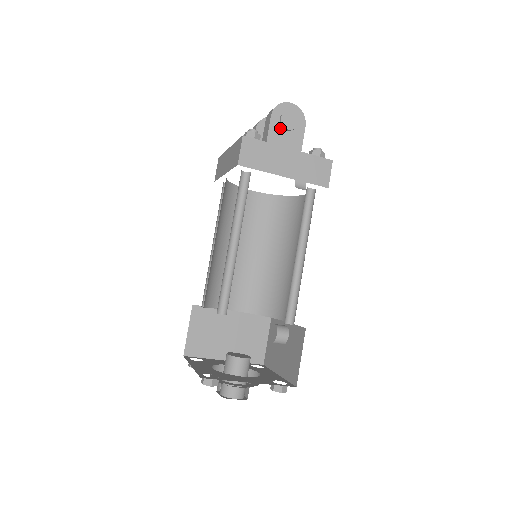
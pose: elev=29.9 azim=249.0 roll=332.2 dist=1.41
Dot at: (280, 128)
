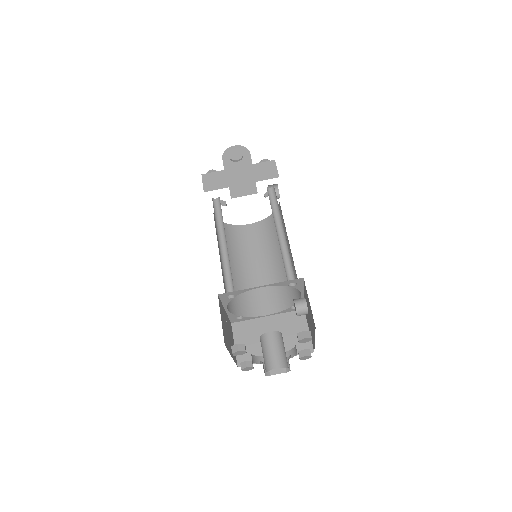
Dot at: (232, 163)
